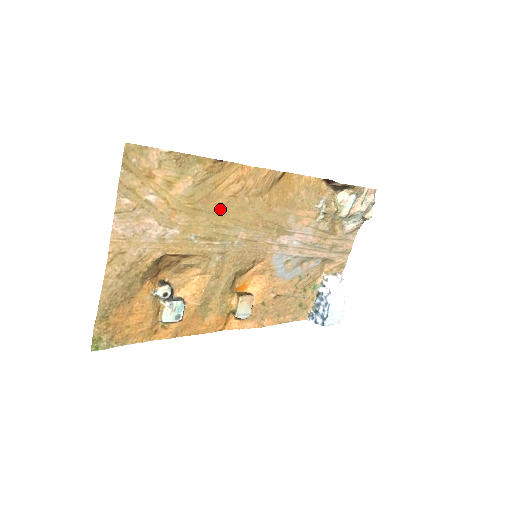
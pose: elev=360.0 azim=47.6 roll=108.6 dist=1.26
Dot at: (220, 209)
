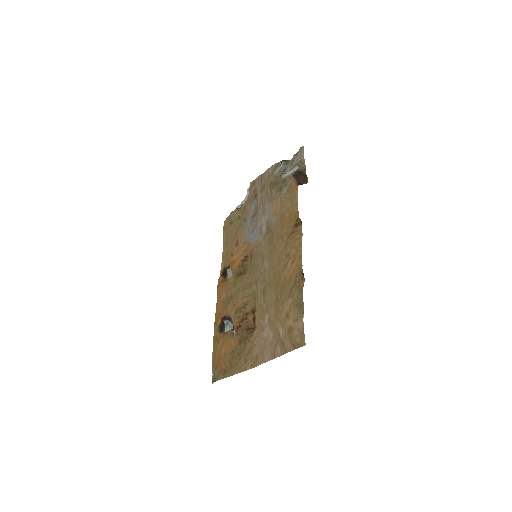
Dot at: (278, 280)
